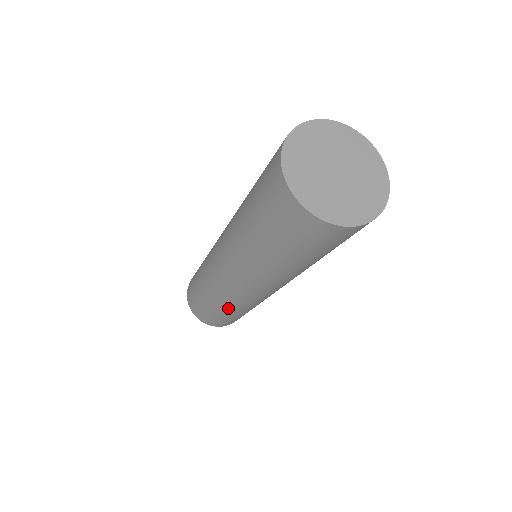
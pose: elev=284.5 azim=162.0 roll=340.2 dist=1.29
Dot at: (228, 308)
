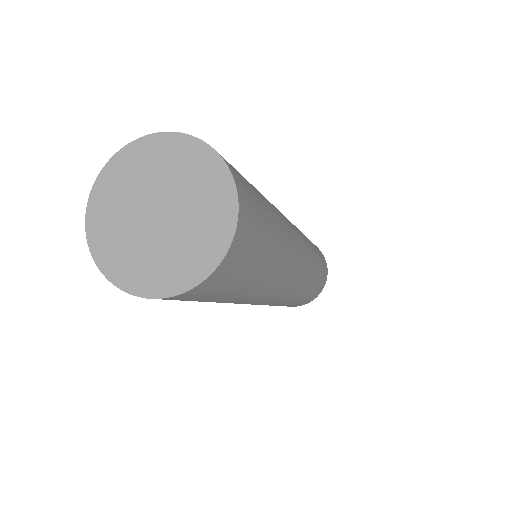
Dot at: occluded
